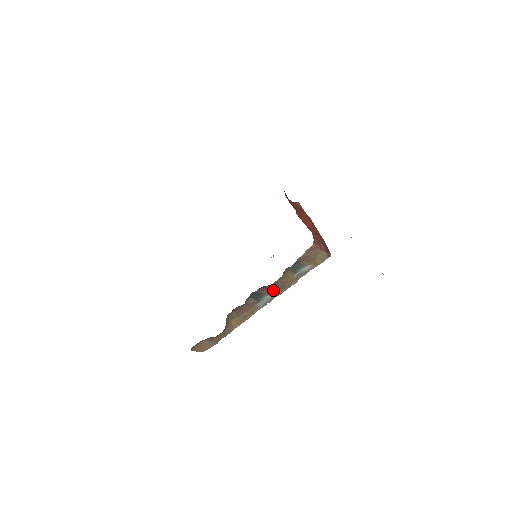
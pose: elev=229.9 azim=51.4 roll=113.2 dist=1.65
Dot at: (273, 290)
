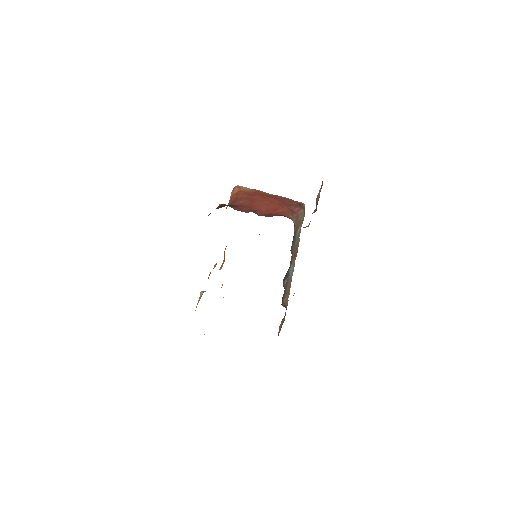
Dot at: (291, 262)
